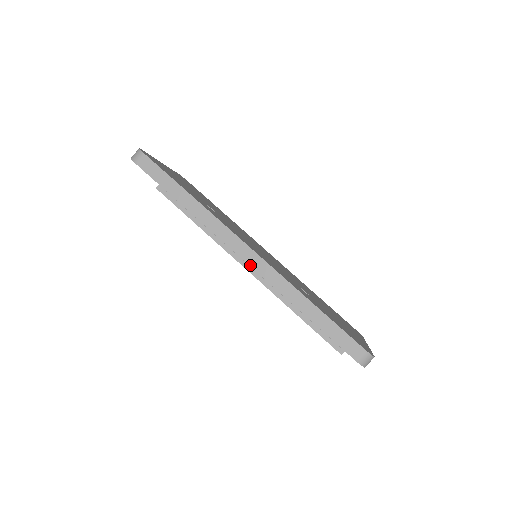
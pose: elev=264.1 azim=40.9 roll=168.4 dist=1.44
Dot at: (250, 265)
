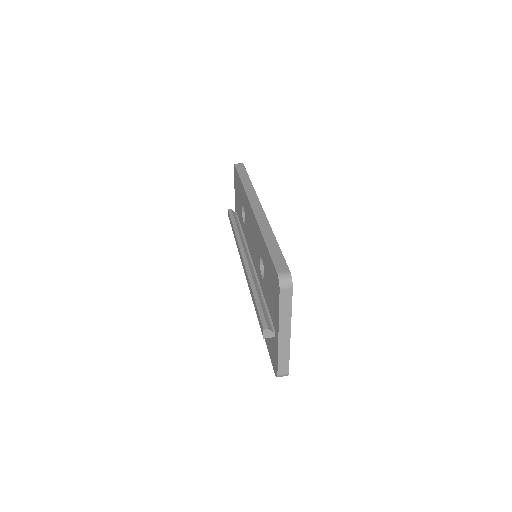
Dot at: (254, 211)
